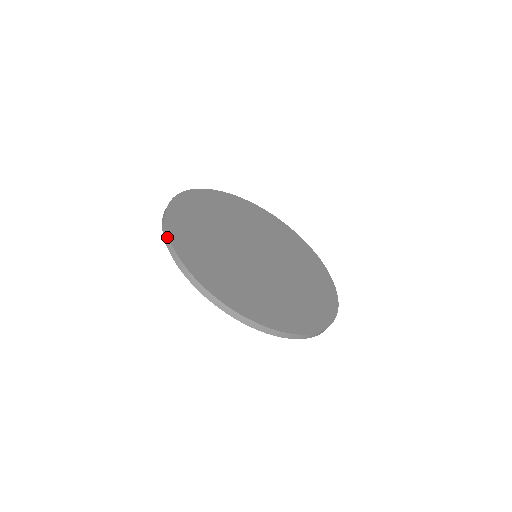
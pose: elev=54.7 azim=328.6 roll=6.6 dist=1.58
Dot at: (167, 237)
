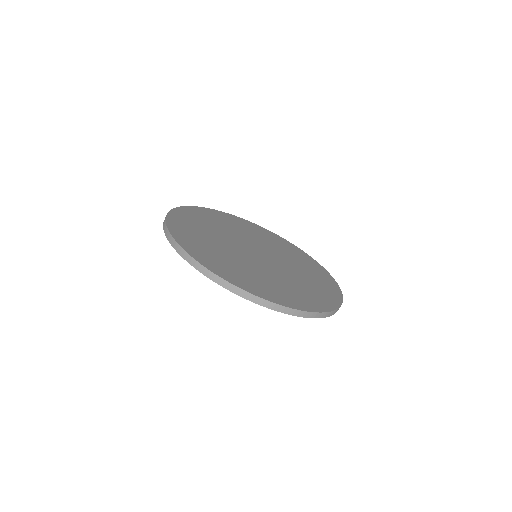
Dot at: (180, 207)
